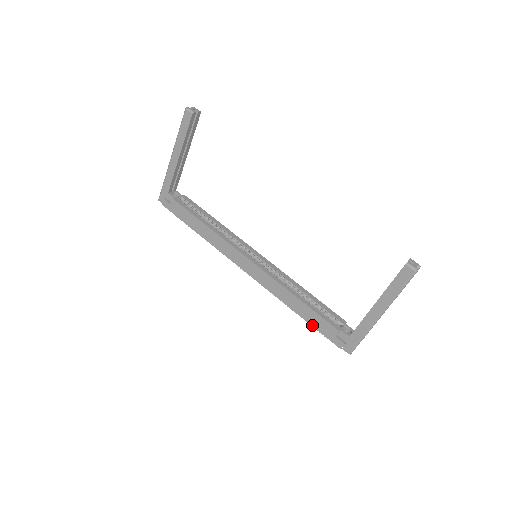
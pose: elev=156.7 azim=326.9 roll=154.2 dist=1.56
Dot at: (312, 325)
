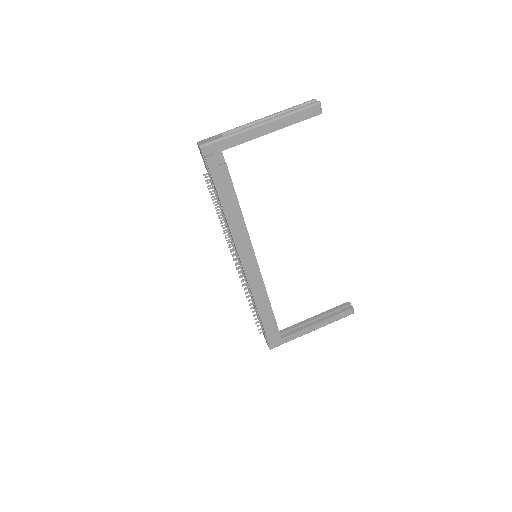
Dot at: (264, 326)
